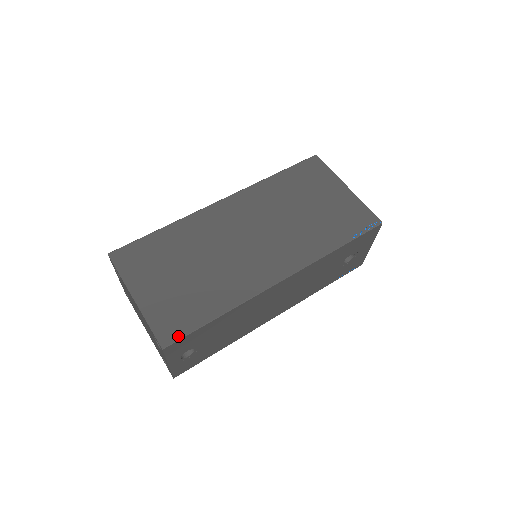
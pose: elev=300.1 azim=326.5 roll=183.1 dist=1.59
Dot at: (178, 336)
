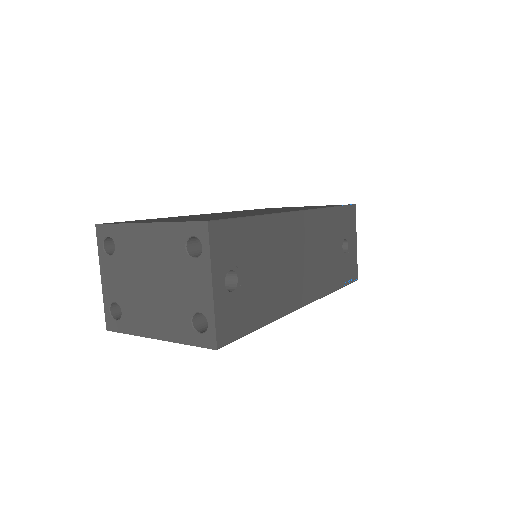
Dot at: (220, 219)
